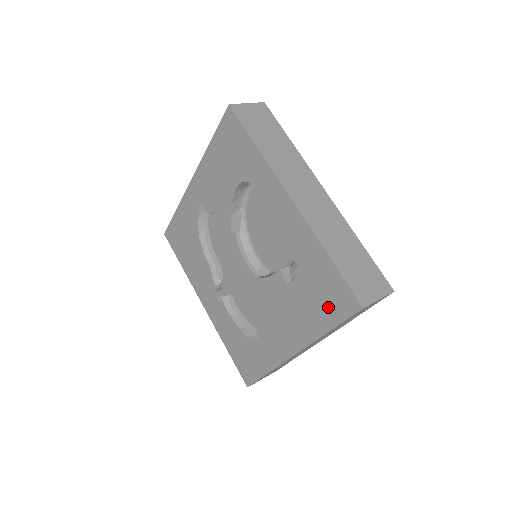
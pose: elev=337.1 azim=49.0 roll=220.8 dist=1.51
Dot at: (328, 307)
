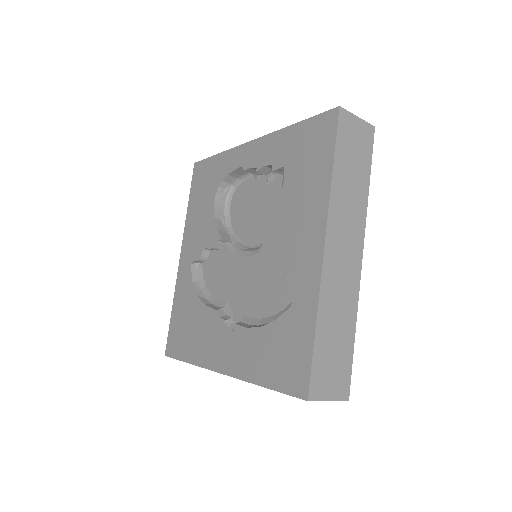
Dot at: (318, 151)
